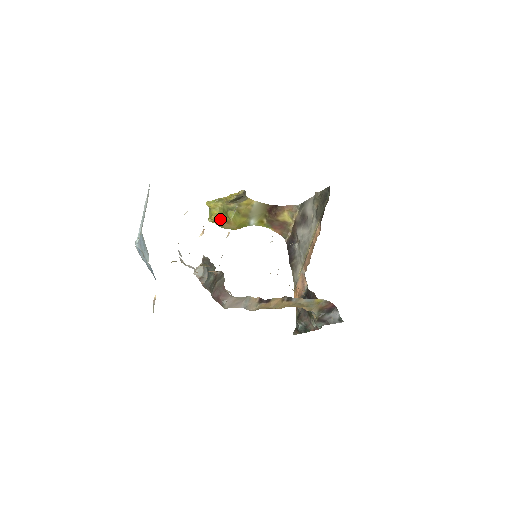
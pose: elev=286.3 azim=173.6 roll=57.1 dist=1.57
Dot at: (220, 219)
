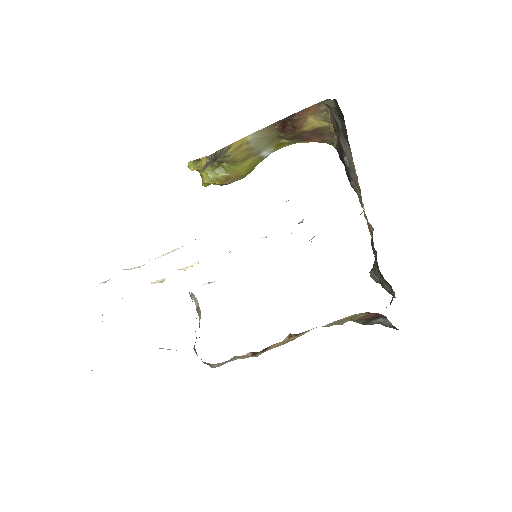
Dot at: (214, 181)
